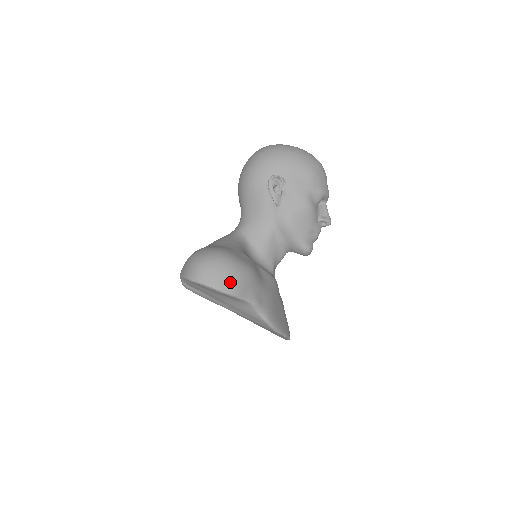
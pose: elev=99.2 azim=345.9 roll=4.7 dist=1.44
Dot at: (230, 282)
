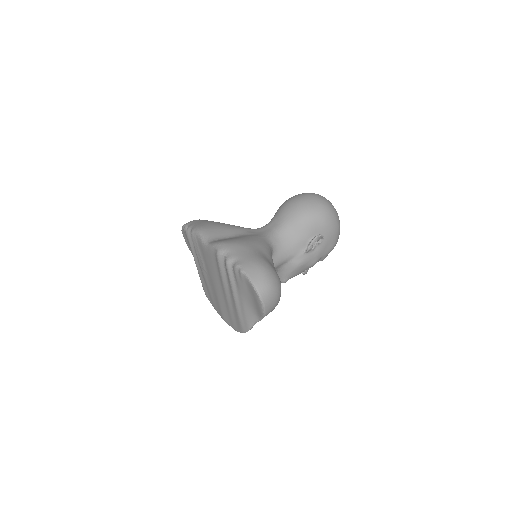
Dot at: (272, 309)
